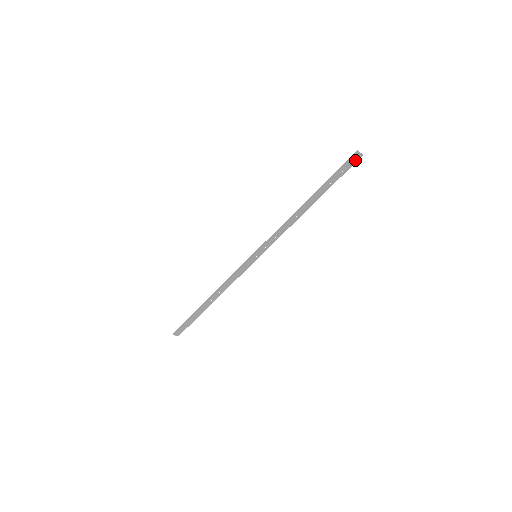
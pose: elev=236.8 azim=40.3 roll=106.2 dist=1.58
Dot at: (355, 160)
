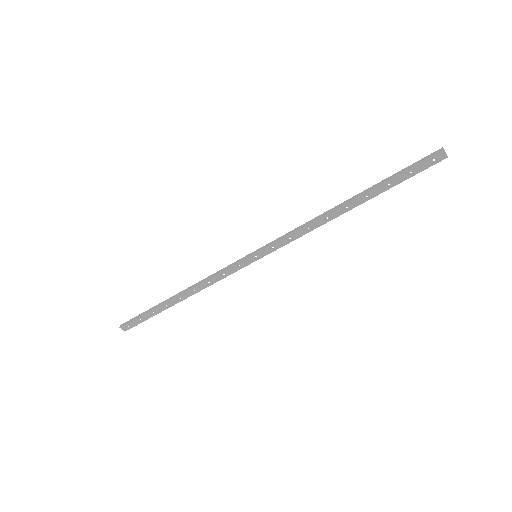
Dot at: (434, 161)
